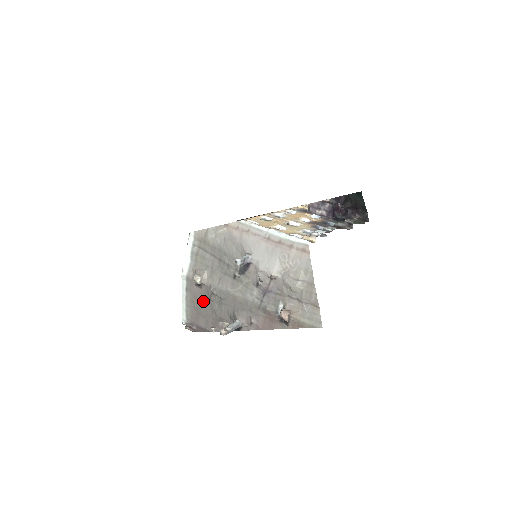
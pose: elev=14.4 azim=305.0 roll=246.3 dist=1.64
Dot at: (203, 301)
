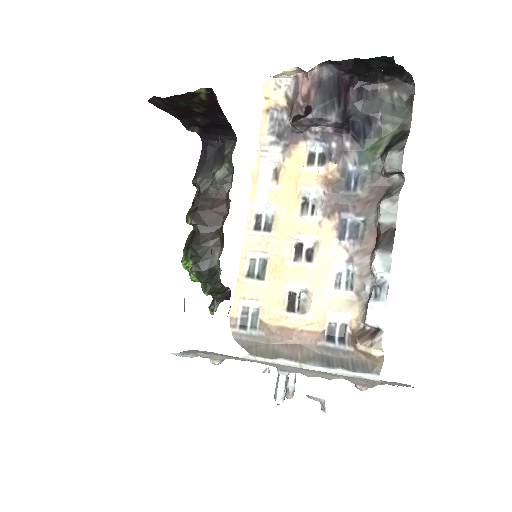
Dot at: occluded
